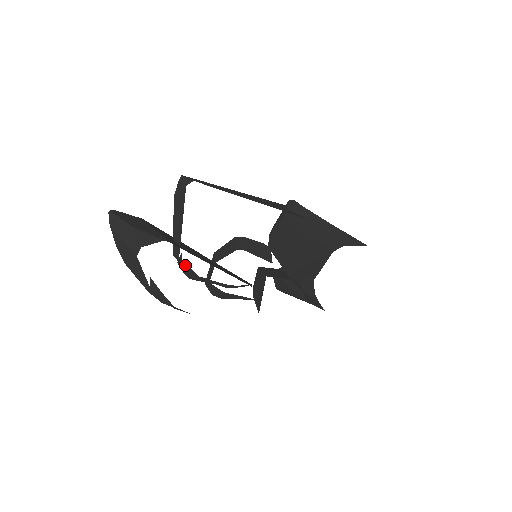
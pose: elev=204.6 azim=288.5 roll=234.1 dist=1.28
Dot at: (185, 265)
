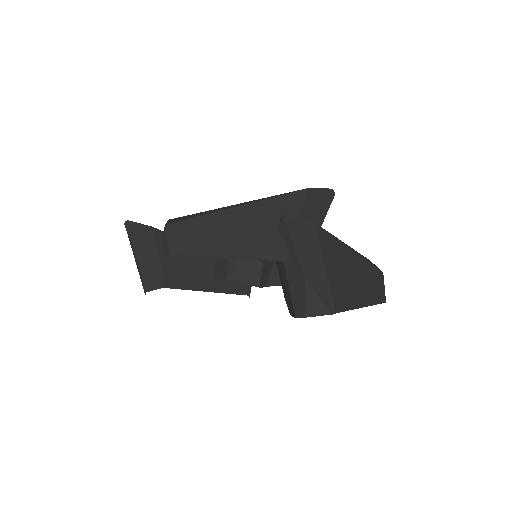
Dot at: occluded
